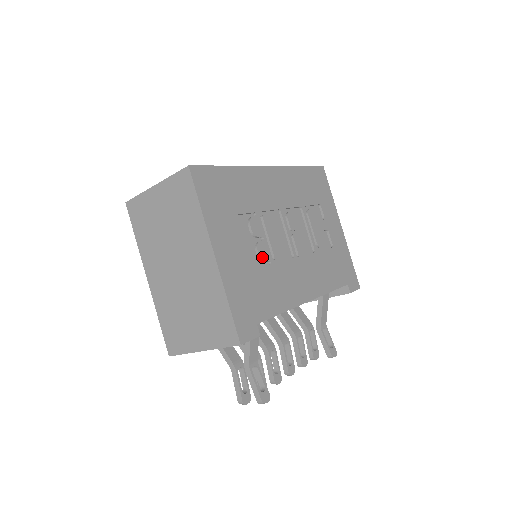
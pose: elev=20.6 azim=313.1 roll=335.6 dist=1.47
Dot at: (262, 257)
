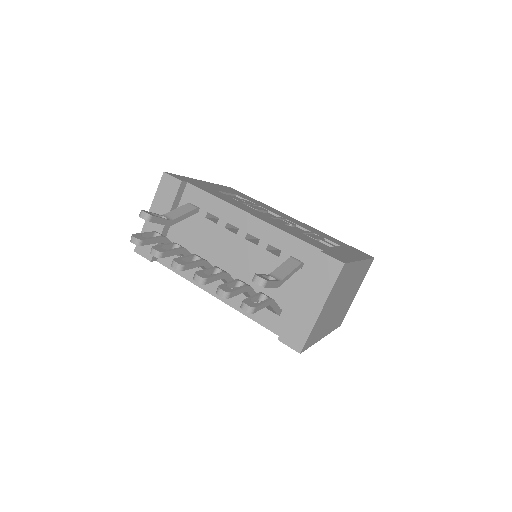
Dot at: (235, 199)
